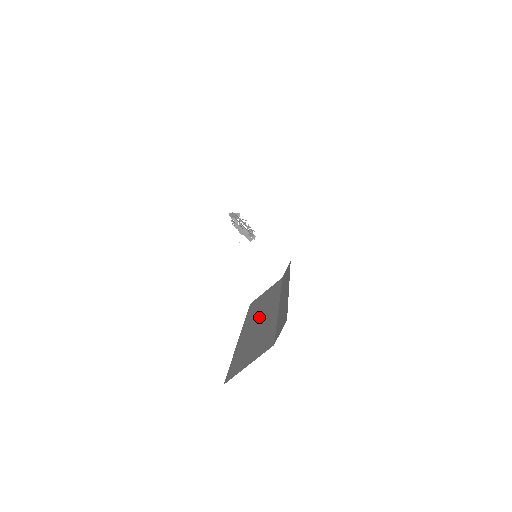
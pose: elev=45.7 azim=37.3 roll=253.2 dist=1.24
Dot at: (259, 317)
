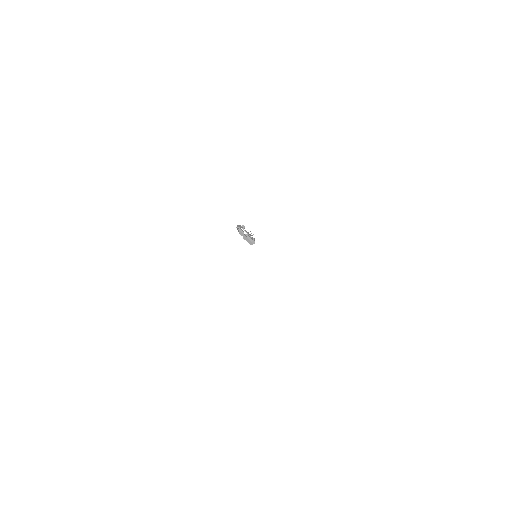
Dot at: occluded
